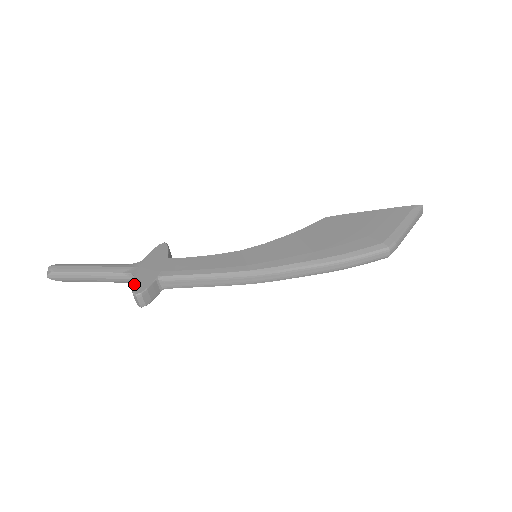
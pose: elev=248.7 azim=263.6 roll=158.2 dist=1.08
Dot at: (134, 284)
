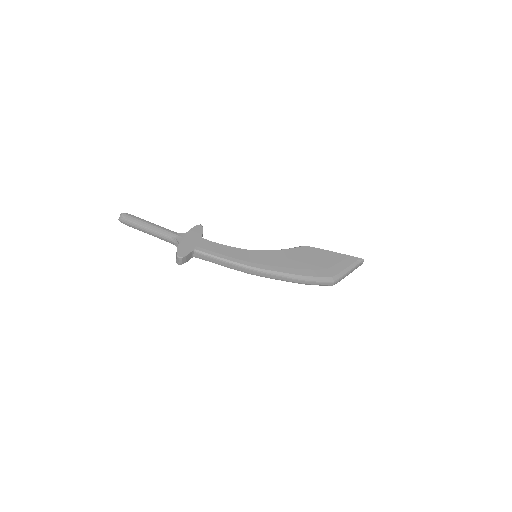
Dot at: (179, 249)
